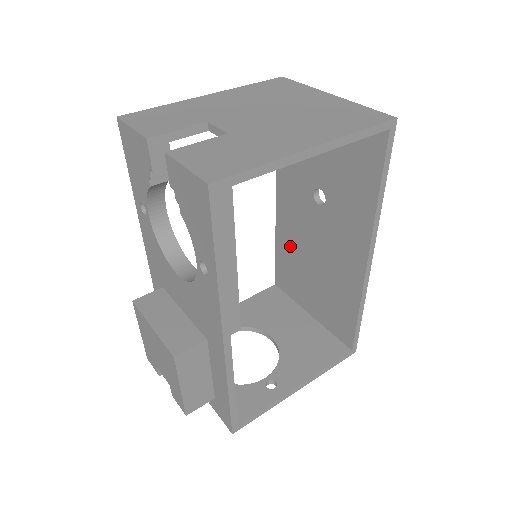
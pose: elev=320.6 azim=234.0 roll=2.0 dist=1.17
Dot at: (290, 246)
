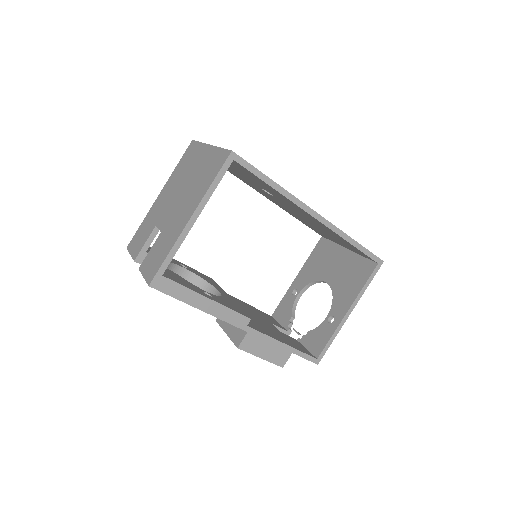
Dot at: occluded
